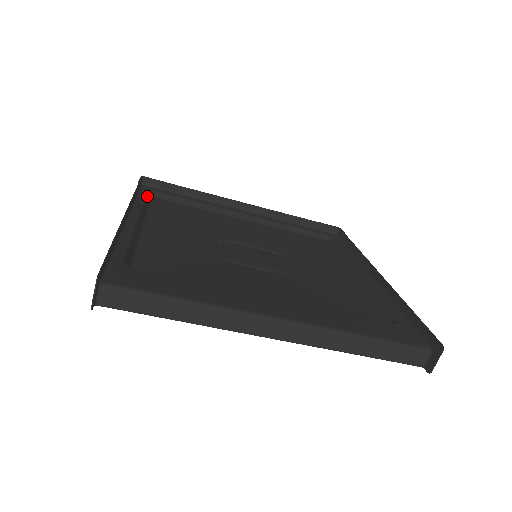
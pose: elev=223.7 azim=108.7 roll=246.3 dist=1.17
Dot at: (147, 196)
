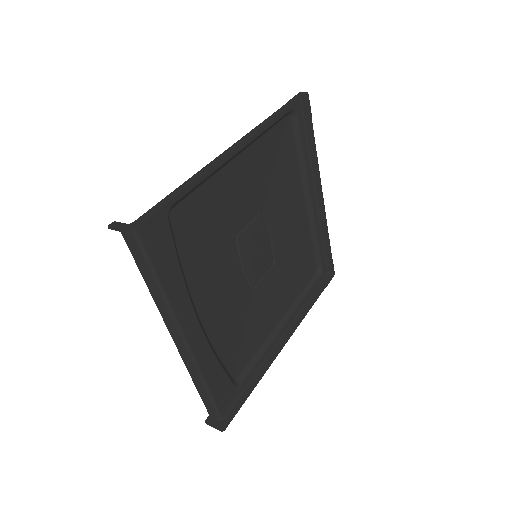
Dot at: (284, 116)
